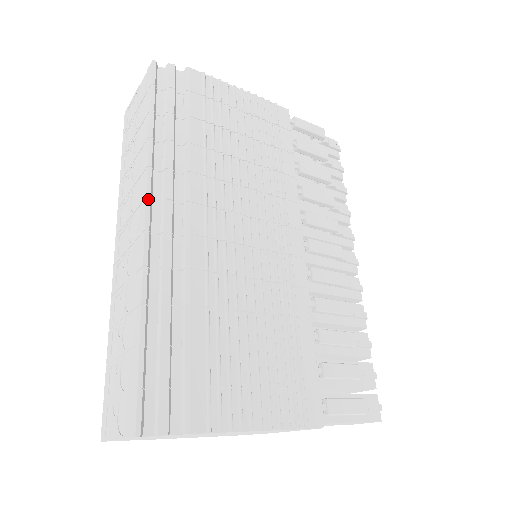
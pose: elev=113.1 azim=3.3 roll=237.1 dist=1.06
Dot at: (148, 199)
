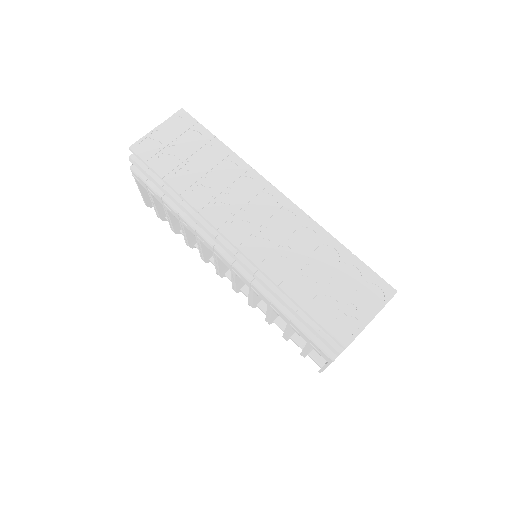
Dot at: (272, 185)
